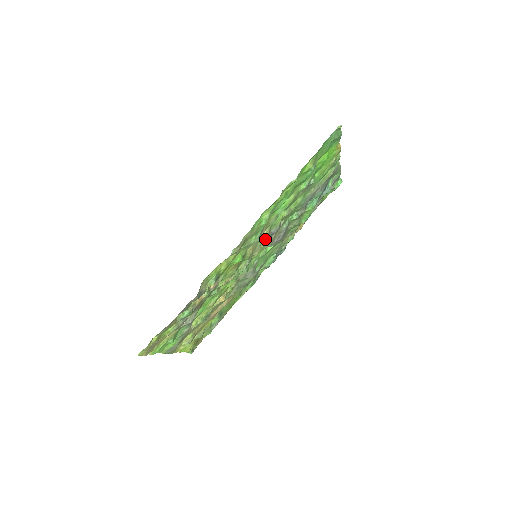
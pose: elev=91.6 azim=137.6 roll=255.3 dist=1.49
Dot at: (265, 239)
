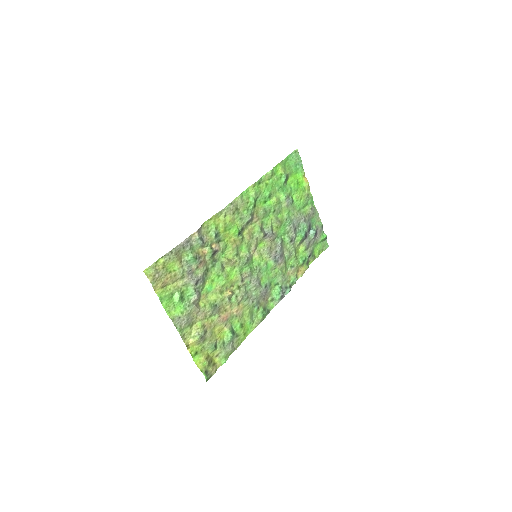
Dot at: (259, 231)
